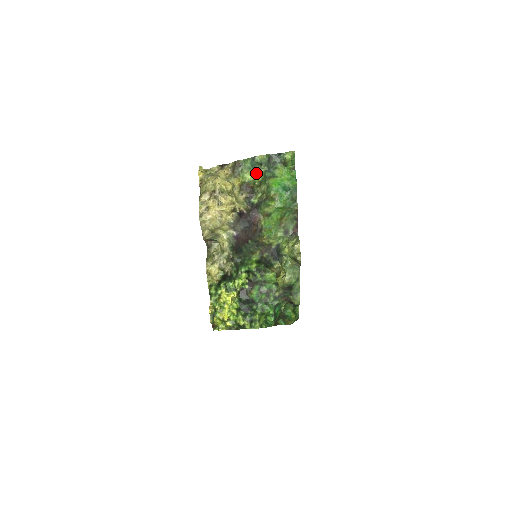
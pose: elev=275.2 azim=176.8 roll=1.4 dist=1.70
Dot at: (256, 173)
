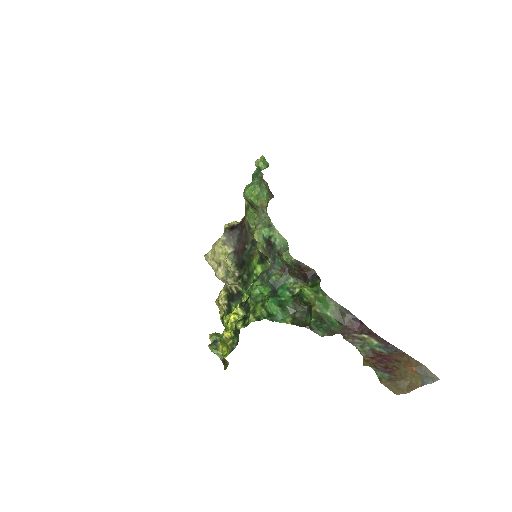
Dot at: occluded
